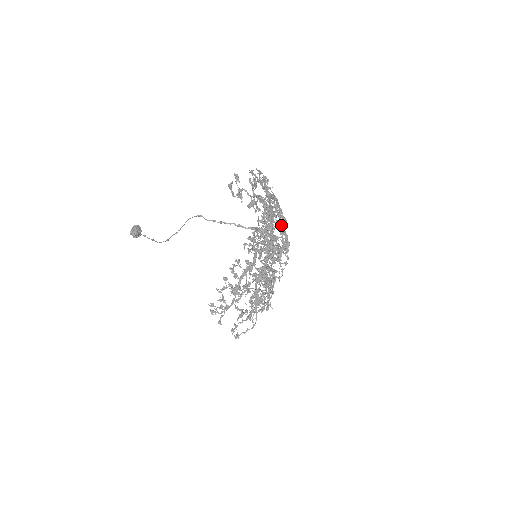
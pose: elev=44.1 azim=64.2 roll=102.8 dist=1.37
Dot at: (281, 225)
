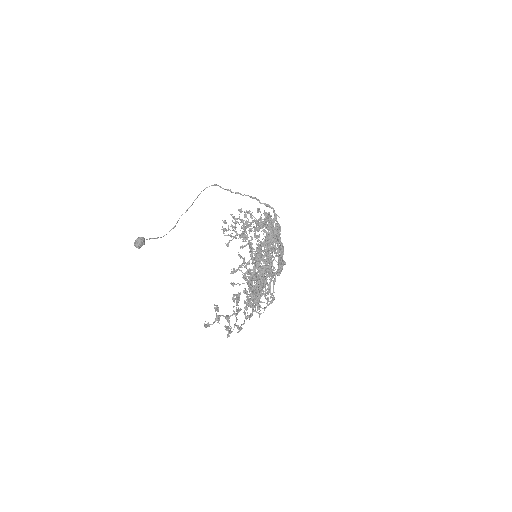
Dot at: (278, 265)
